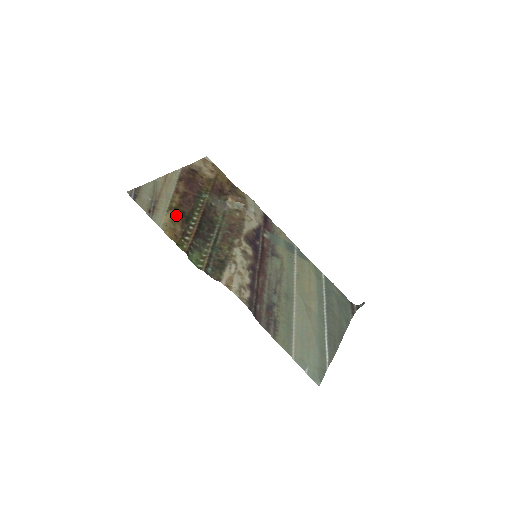
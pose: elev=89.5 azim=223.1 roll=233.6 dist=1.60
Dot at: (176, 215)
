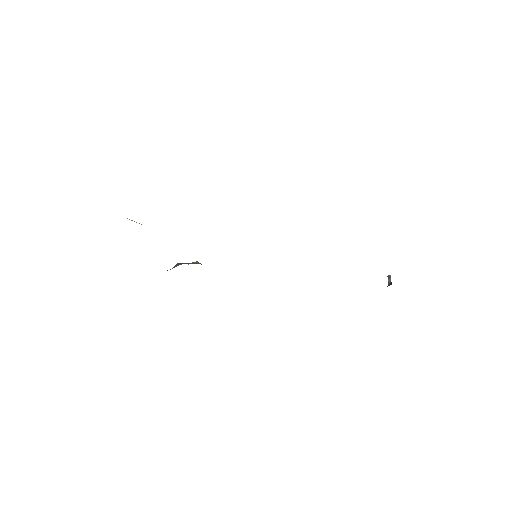
Dot at: occluded
